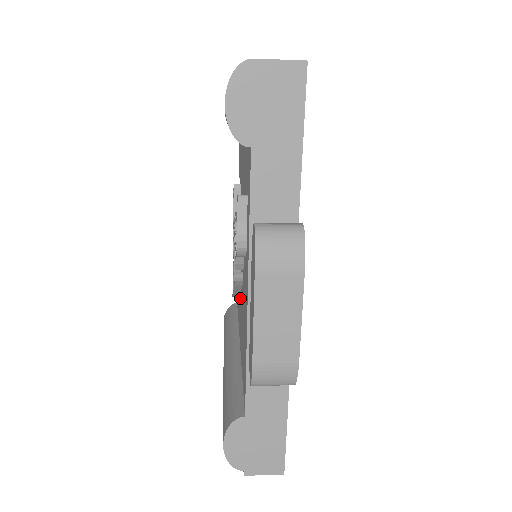
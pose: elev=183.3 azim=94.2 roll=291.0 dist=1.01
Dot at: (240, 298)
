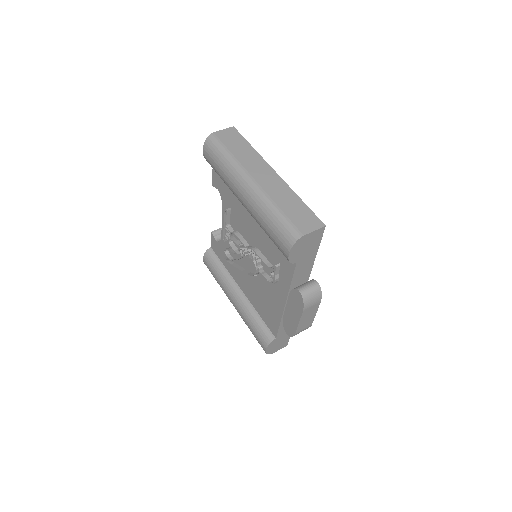
Dot at: occluded
